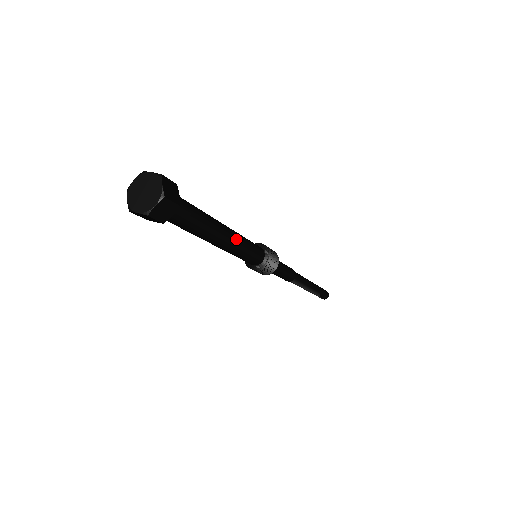
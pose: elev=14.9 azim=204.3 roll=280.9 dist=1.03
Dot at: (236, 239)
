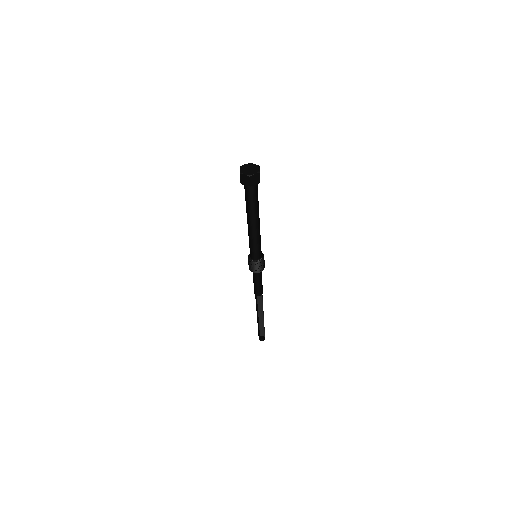
Dot at: occluded
